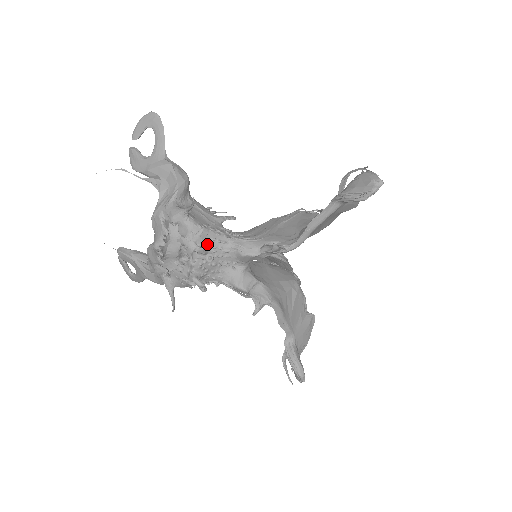
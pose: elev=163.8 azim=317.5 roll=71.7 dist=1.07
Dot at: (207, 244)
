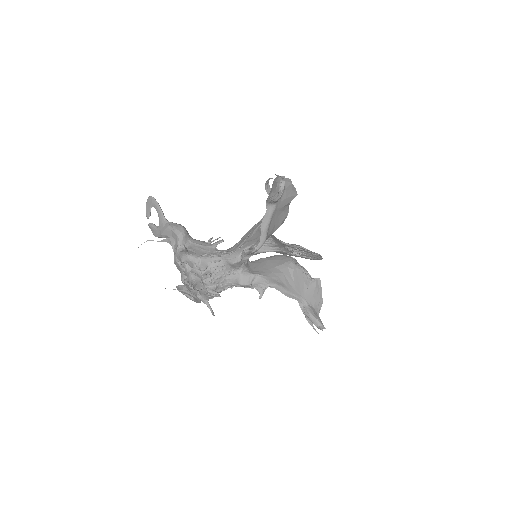
Dot at: (208, 267)
